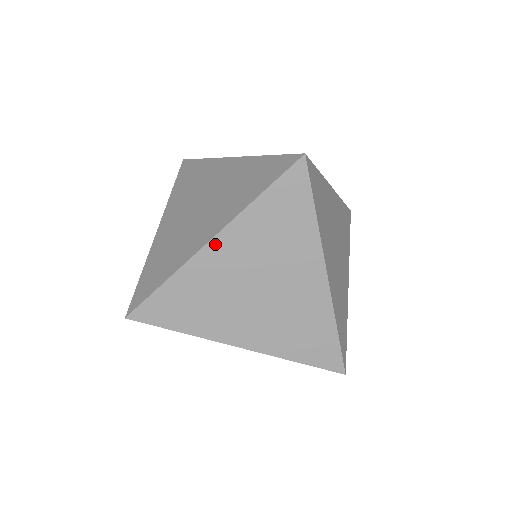
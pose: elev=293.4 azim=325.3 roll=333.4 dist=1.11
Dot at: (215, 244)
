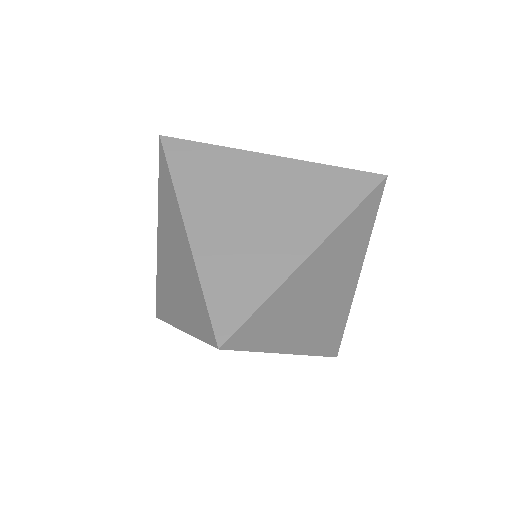
Dot at: (271, 159)
